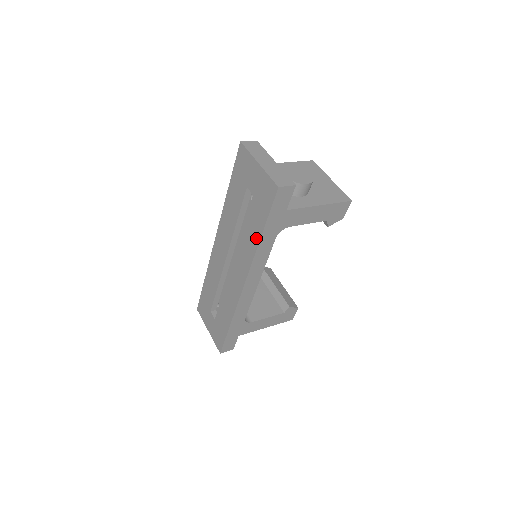
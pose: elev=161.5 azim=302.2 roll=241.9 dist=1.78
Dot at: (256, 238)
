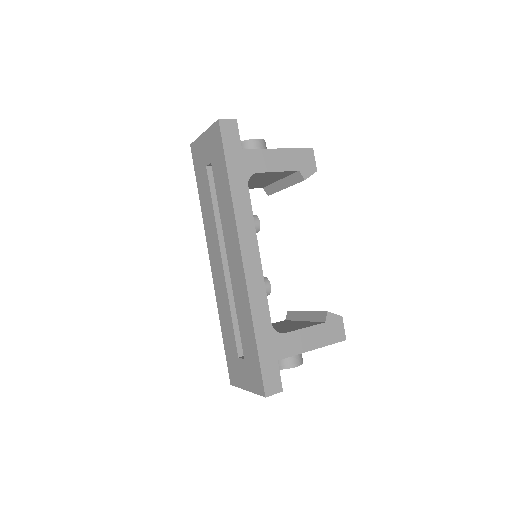
Dot at: (227, 191)
